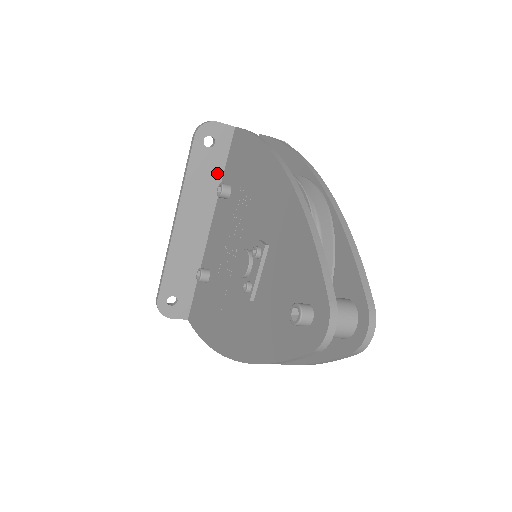
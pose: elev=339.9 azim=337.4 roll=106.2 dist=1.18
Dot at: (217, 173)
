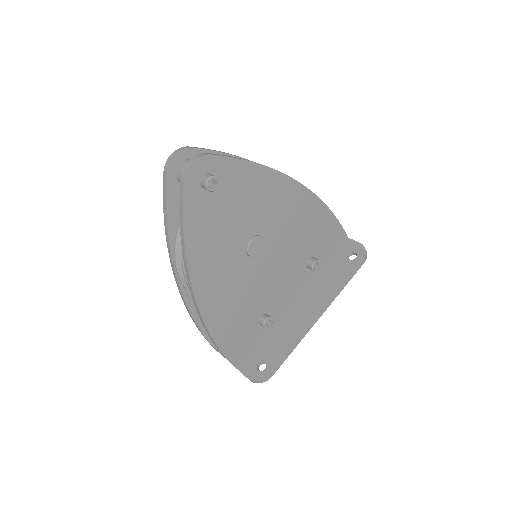
Dot at: occluded
